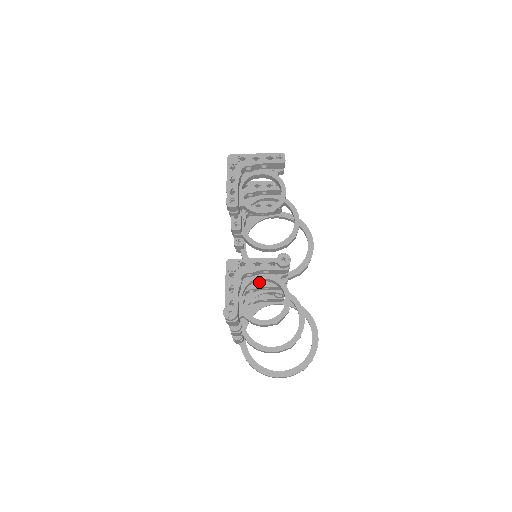
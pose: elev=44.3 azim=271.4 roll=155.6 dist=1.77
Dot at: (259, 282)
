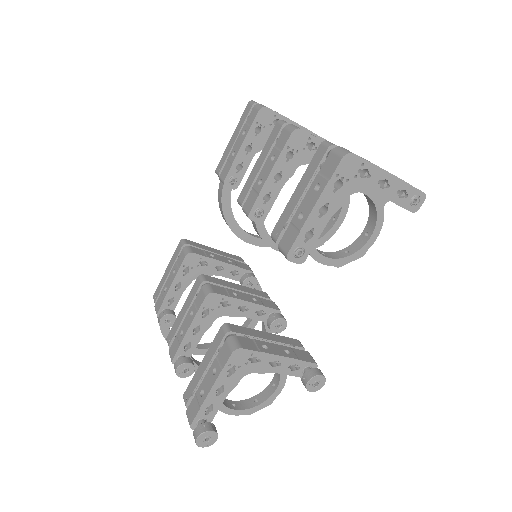
Dot at: occluded
